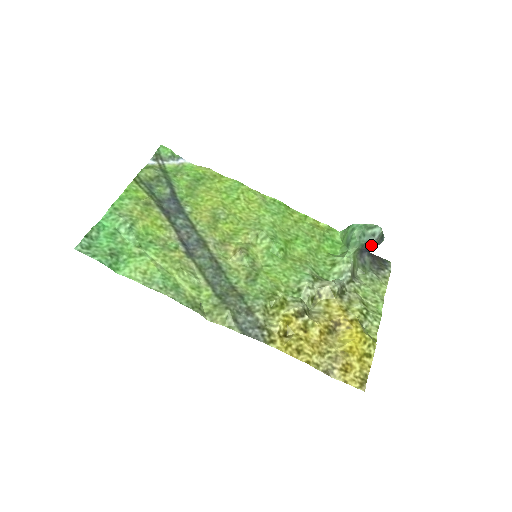
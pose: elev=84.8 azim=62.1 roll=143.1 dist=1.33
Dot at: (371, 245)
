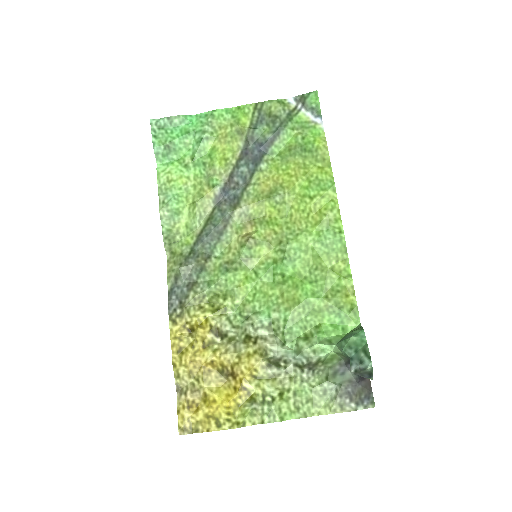
Dot at: (351, 366)
